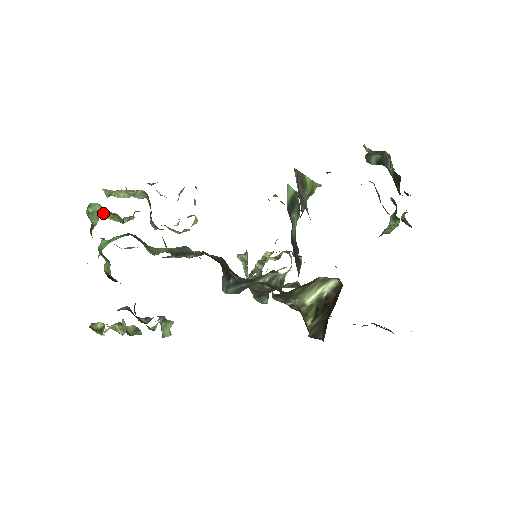
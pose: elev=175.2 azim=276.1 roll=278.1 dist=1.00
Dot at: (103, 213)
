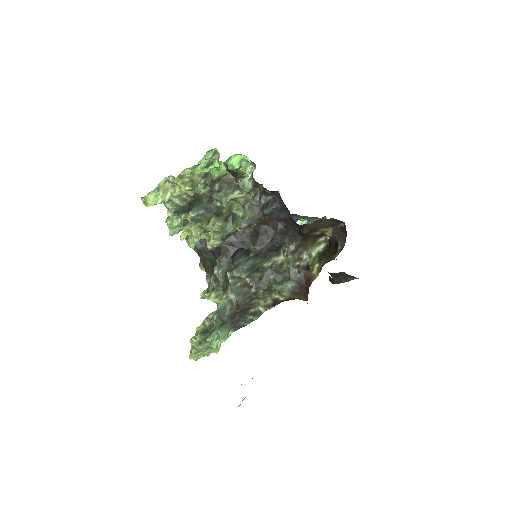
Dot at: (194, 170)
